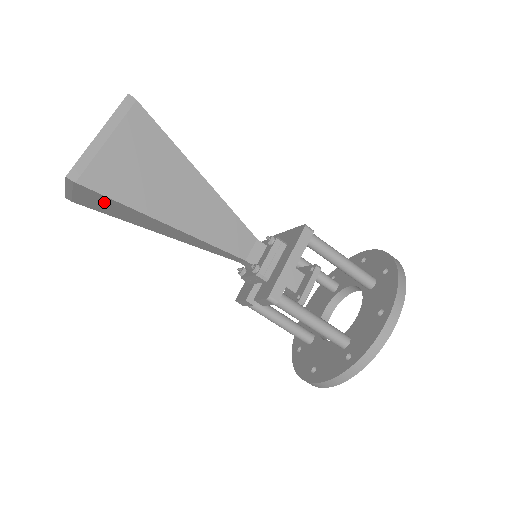
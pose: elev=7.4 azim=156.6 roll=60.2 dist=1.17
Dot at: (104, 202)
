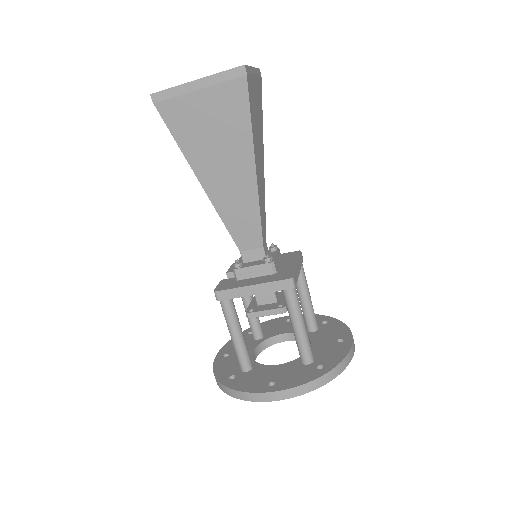
Dot at: occluded
